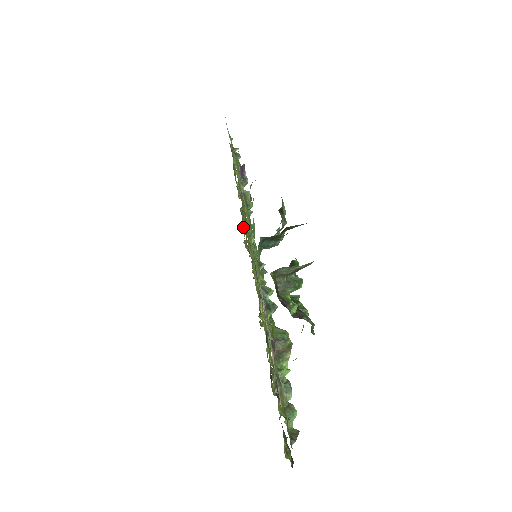
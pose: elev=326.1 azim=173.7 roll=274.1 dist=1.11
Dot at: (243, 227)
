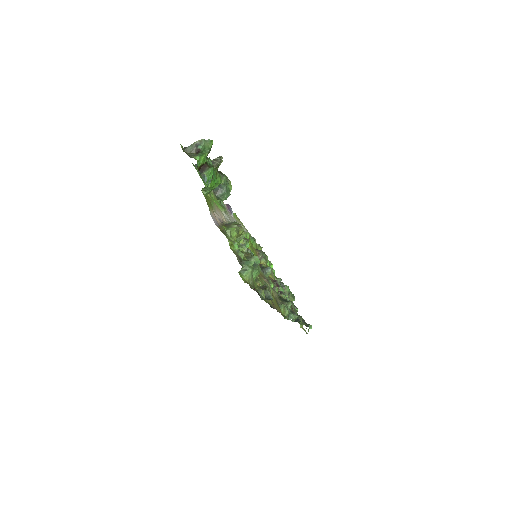
Dot at: occluded
